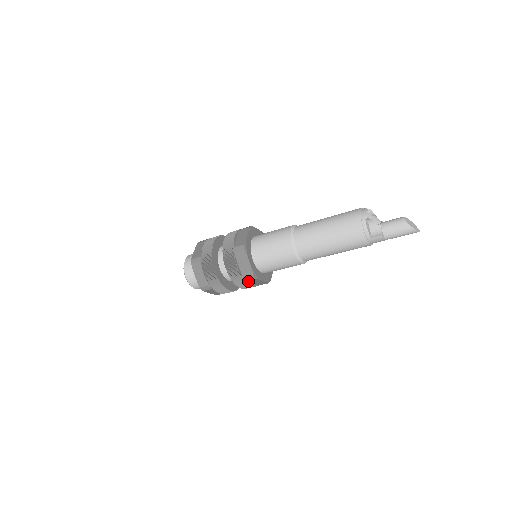
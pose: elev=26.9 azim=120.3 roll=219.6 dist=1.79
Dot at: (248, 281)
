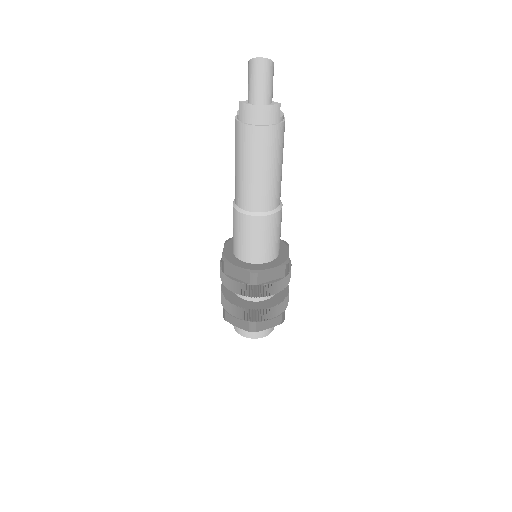
Dot at: (228, 274)
